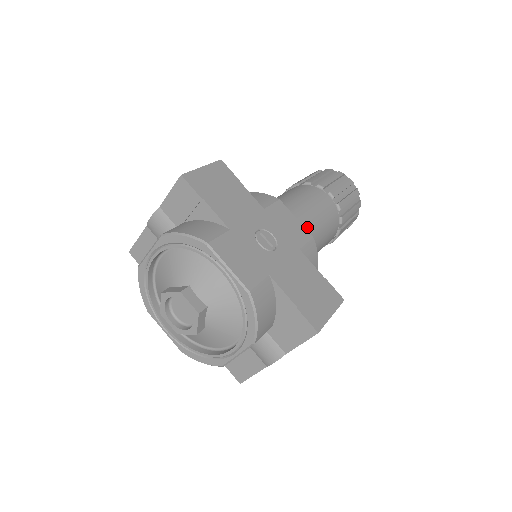
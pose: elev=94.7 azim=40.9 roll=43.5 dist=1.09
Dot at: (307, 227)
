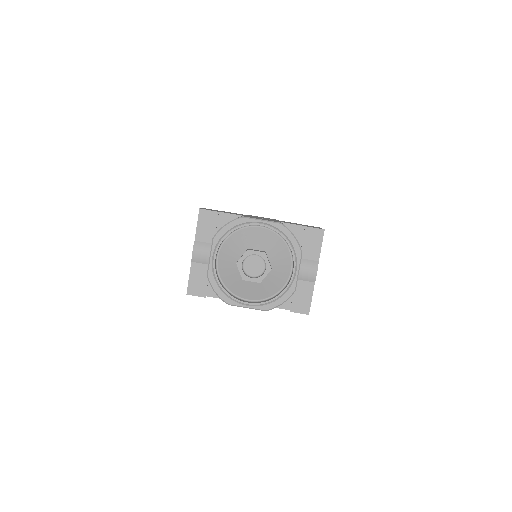
Dot at: occluded
